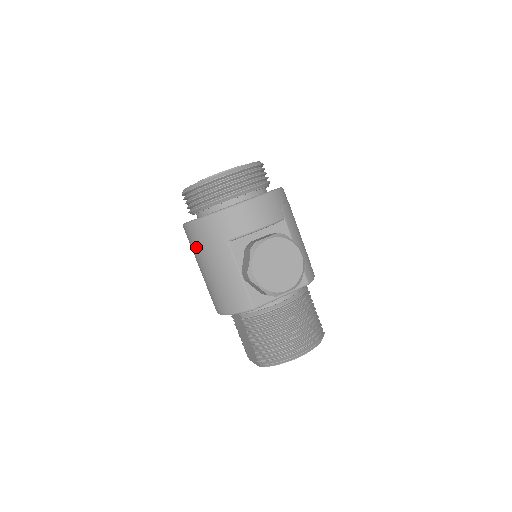
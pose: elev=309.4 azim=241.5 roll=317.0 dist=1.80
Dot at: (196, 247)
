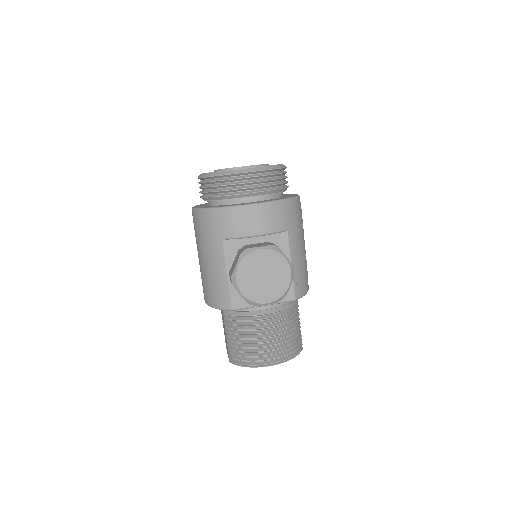
Dot at: (196, 234)
